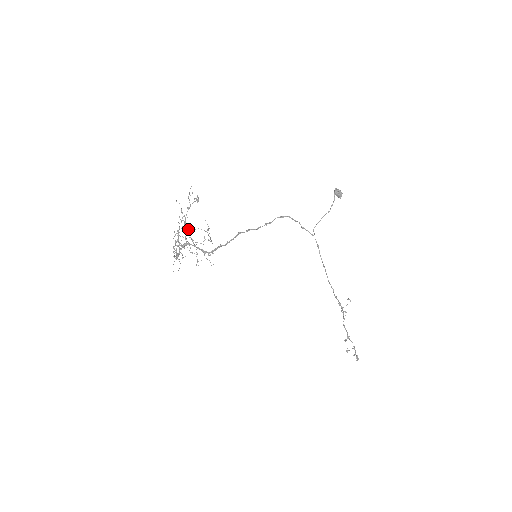
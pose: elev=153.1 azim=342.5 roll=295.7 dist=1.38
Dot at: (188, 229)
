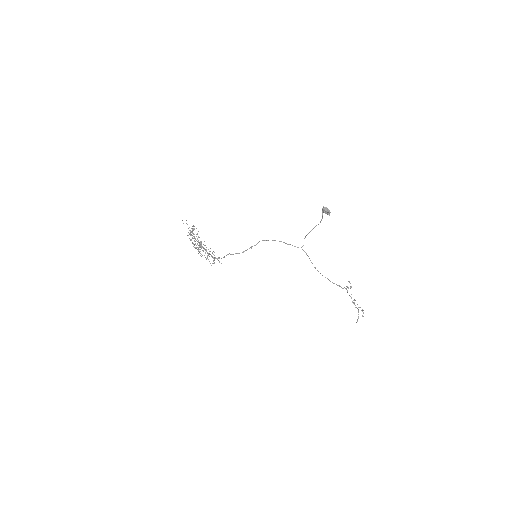
Dot at: occluded
